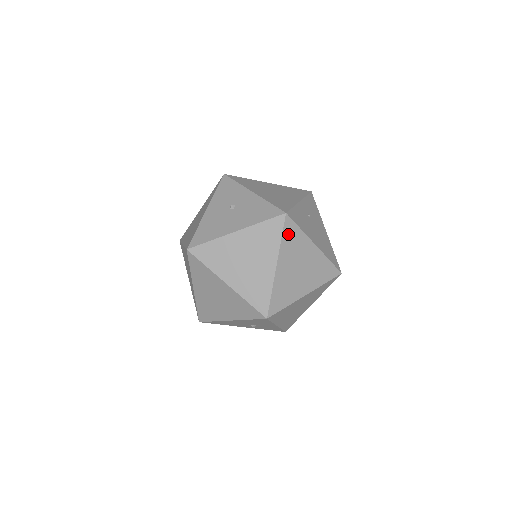
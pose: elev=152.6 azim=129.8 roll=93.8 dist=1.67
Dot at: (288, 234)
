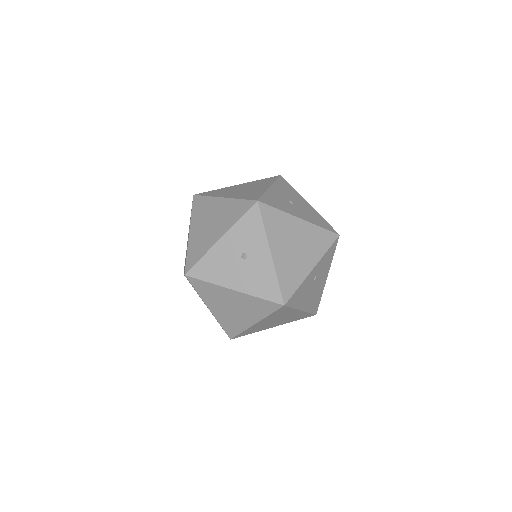
Dot at: (278, 312)
